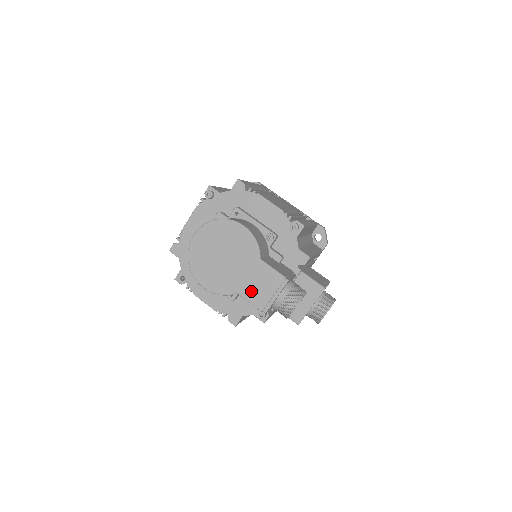
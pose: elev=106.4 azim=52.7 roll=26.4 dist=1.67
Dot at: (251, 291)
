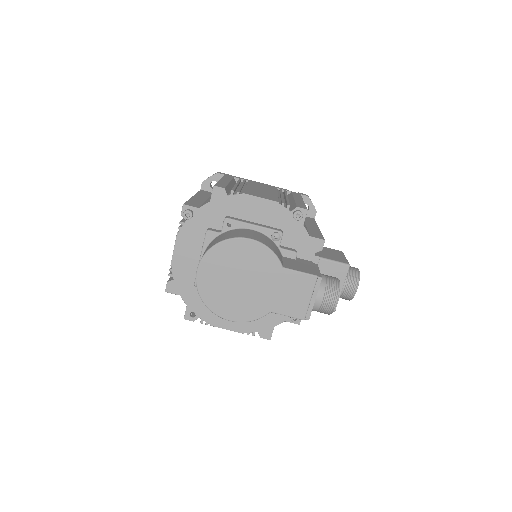
Dot at: (285, 304)
